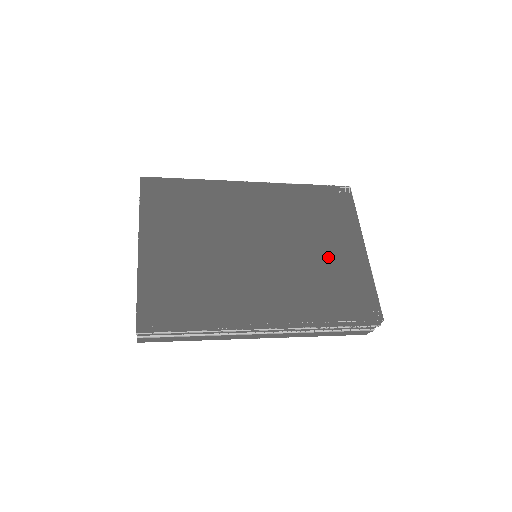
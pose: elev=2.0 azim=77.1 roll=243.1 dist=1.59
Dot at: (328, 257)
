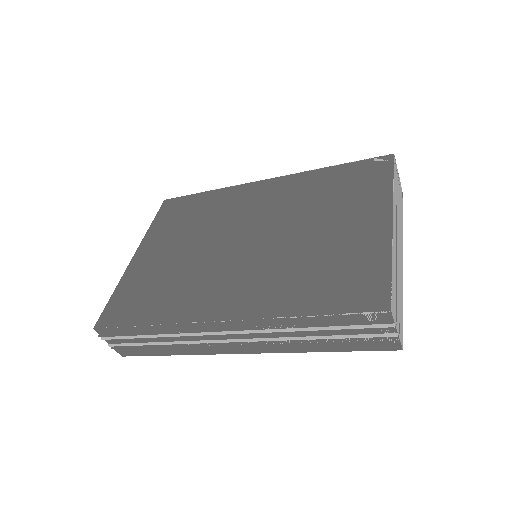
Dot at: (330, 238)
